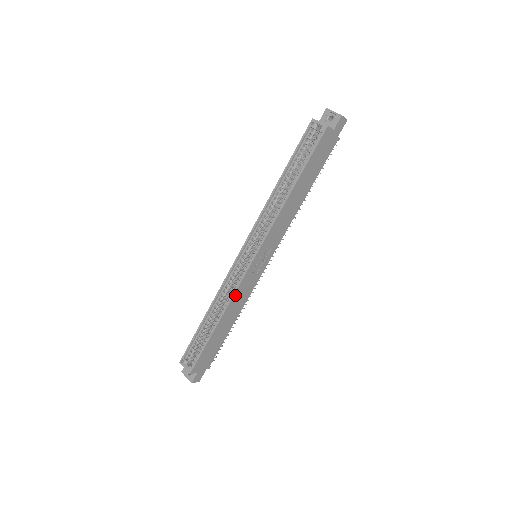
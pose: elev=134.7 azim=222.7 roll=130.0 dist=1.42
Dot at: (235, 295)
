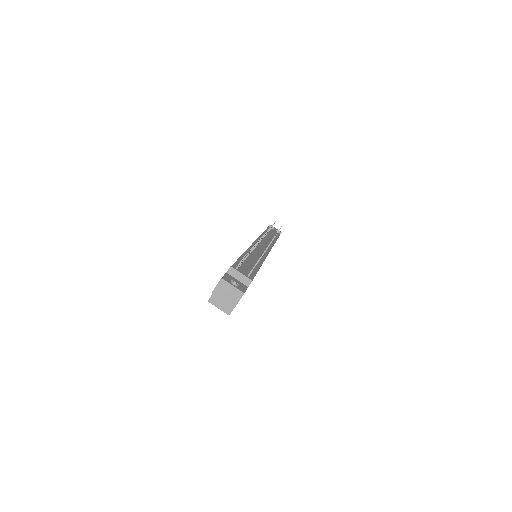
Dot at: occluded
